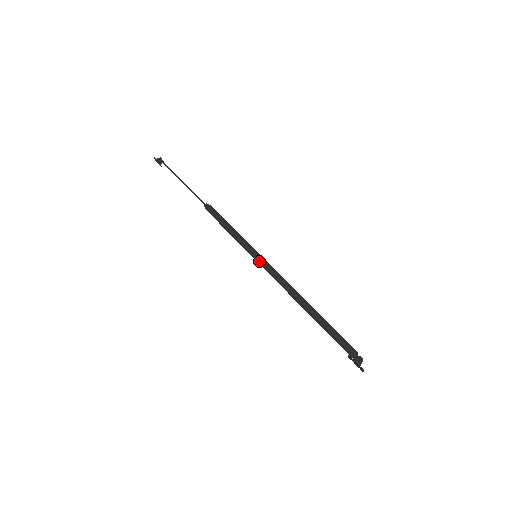
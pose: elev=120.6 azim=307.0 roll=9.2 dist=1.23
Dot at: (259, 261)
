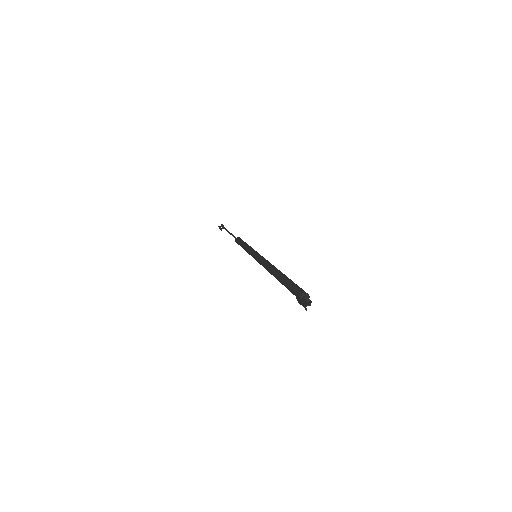
Dot at: (255, 257)
